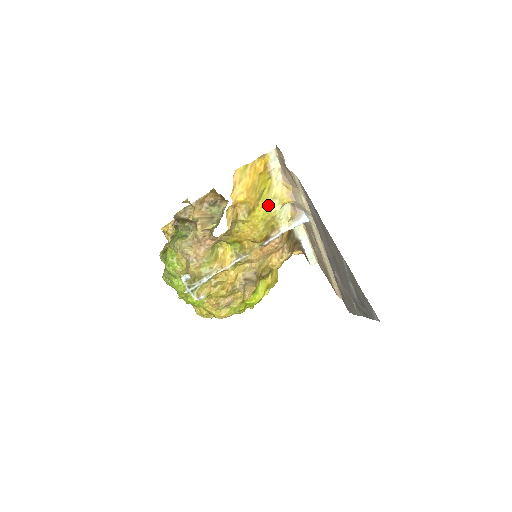
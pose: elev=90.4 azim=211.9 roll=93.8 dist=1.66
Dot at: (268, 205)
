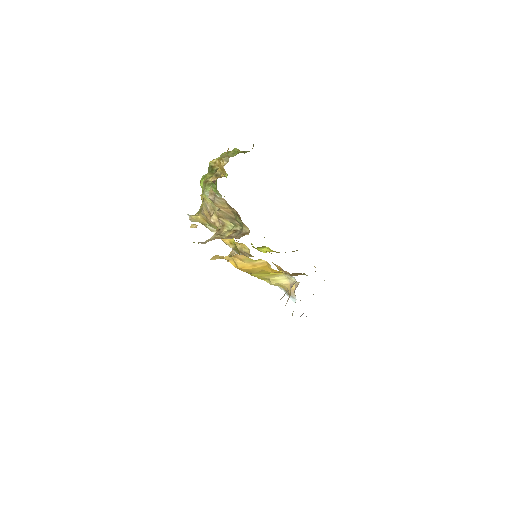
Dot at: (262, 278)
